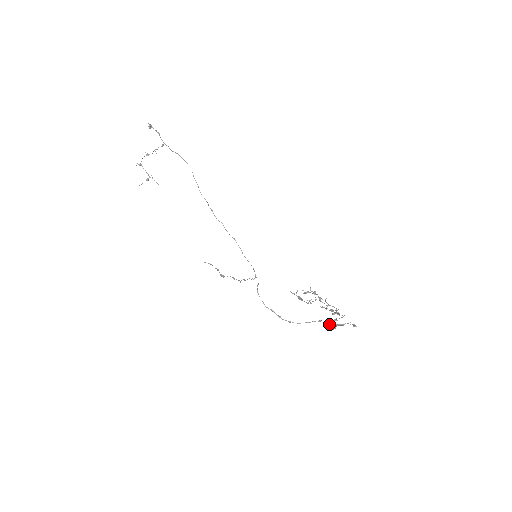
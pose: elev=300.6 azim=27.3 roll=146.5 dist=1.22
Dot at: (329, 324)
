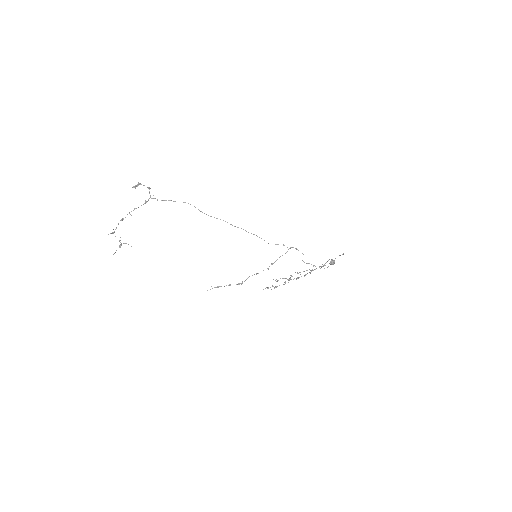
Dot at: (332, 261)
